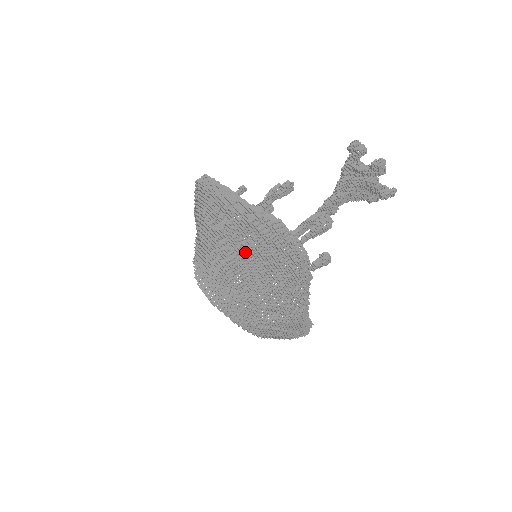
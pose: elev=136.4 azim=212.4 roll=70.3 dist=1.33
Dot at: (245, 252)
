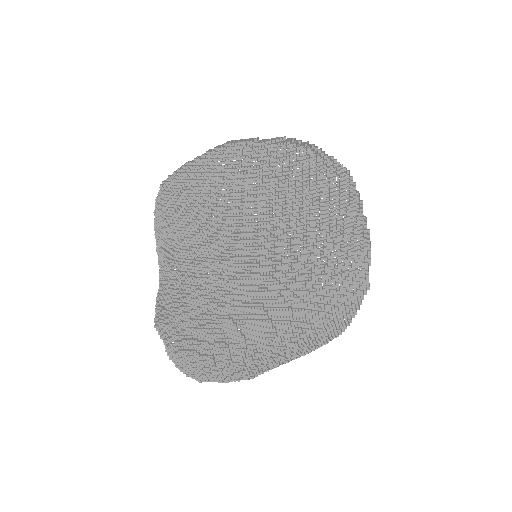
Dot at: (297, 172)
